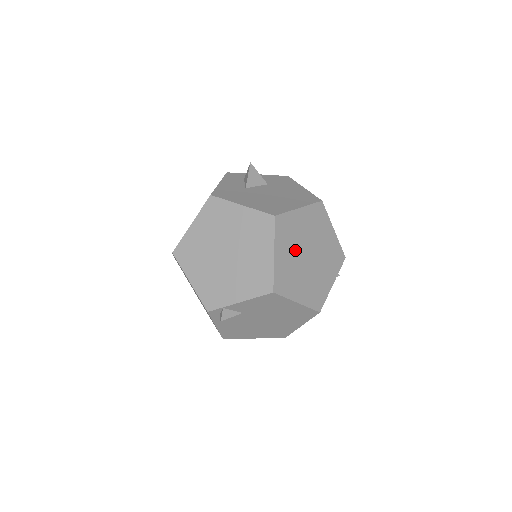
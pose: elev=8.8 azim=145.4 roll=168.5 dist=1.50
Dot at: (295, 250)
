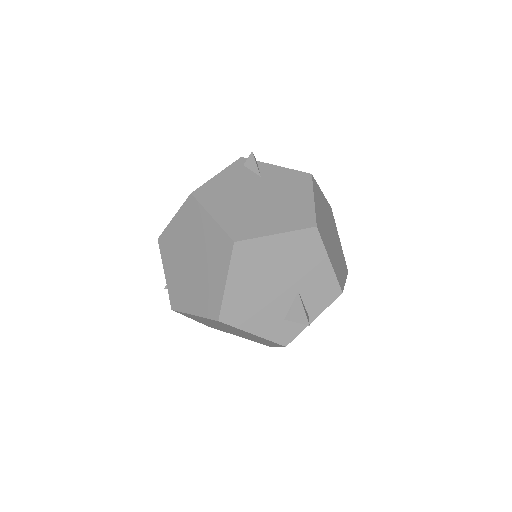
Dot at: (328, 218)
